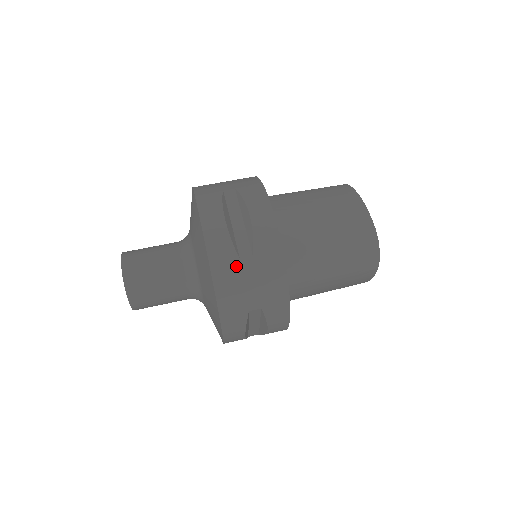
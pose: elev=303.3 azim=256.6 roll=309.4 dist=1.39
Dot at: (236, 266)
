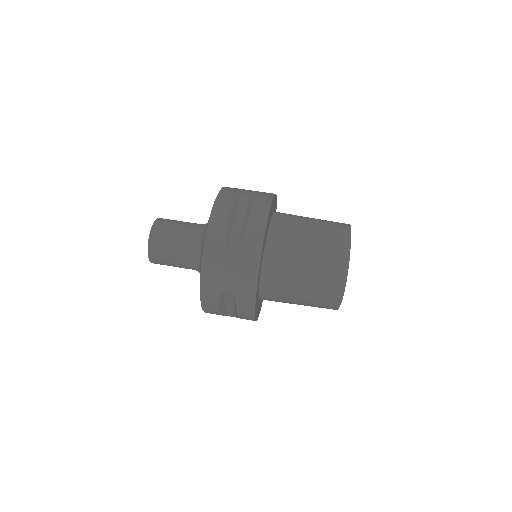
Dot at: (223, 252)
